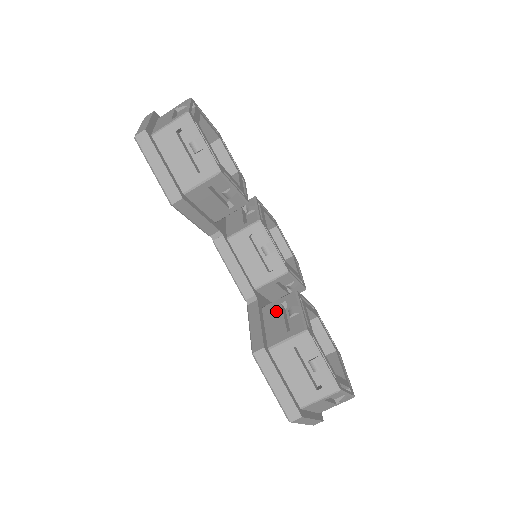
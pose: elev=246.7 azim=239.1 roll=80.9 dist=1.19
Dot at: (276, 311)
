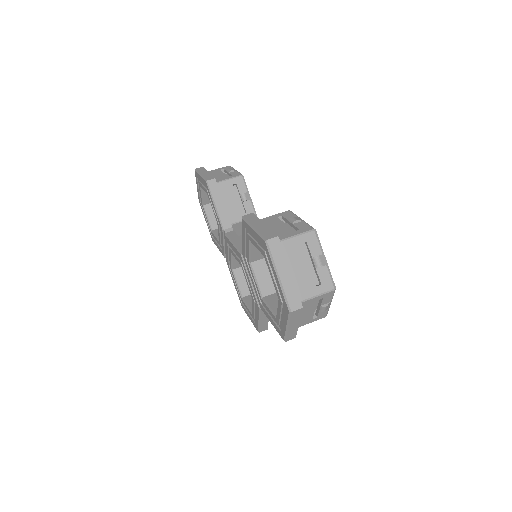
Dot at: occluded
